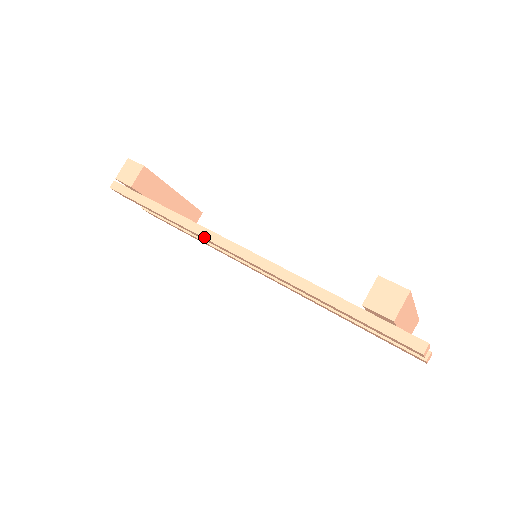
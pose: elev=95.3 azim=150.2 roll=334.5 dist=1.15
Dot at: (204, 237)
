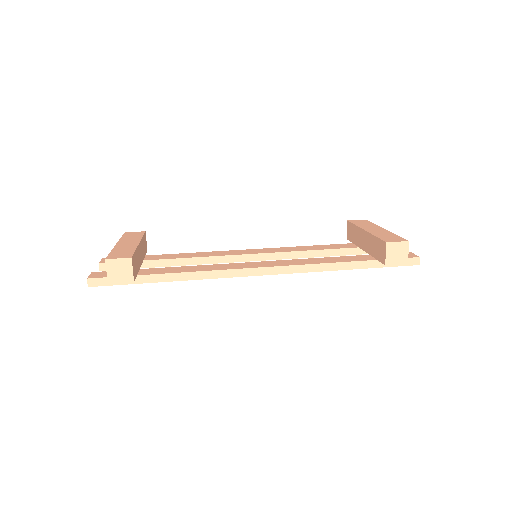
Dot at: (226, 277)
